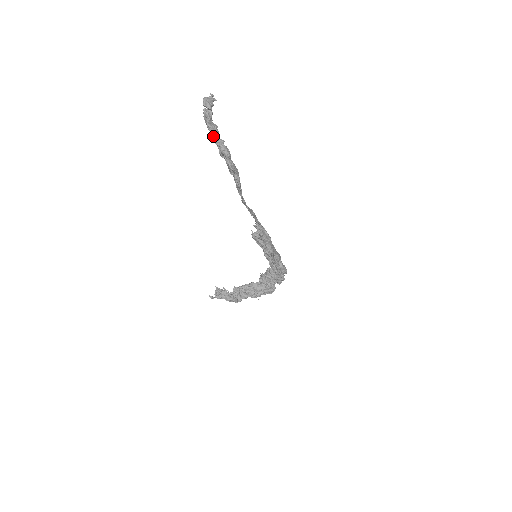
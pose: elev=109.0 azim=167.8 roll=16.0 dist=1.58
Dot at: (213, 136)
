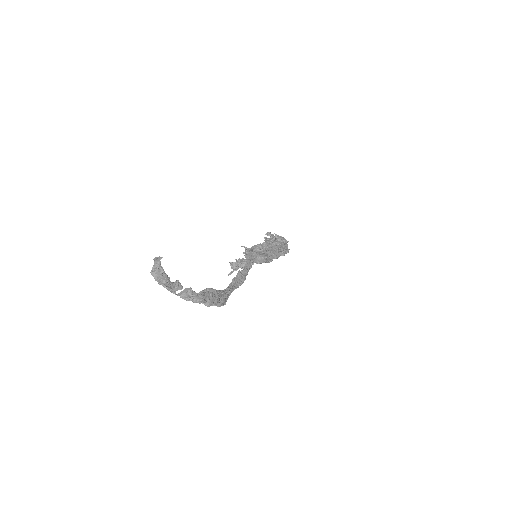
Dot at: (180, 295)
